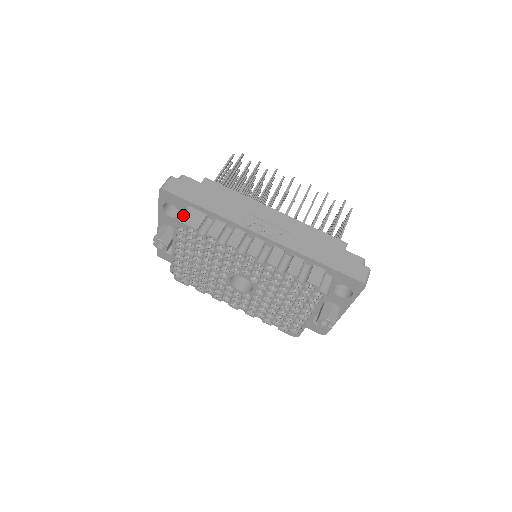
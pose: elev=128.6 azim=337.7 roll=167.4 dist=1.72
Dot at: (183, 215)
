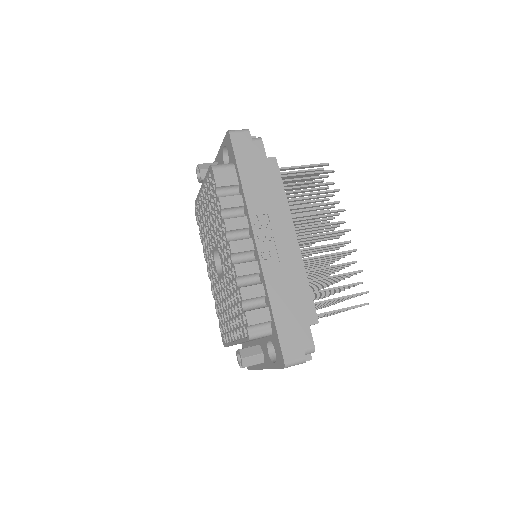
Dot at: (221, 166)
